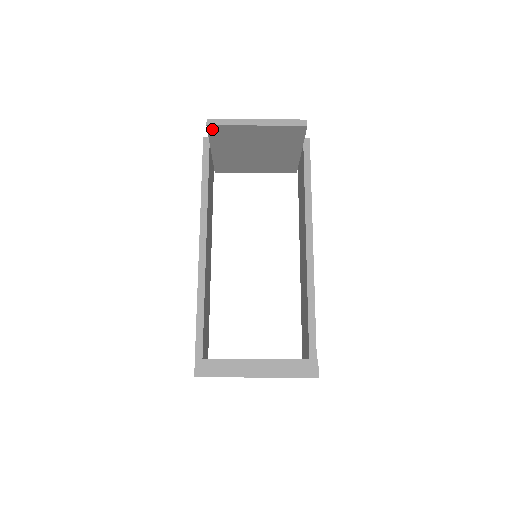
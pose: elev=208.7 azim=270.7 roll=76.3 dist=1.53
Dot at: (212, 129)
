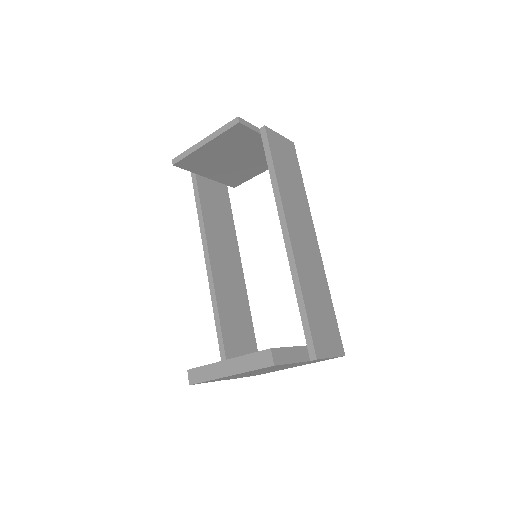
Dot at: (181, 165)
